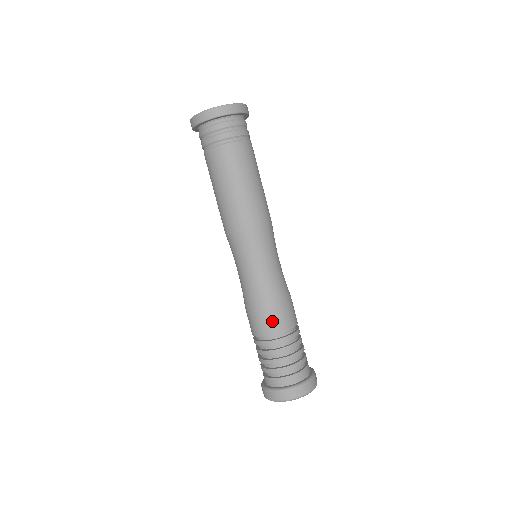
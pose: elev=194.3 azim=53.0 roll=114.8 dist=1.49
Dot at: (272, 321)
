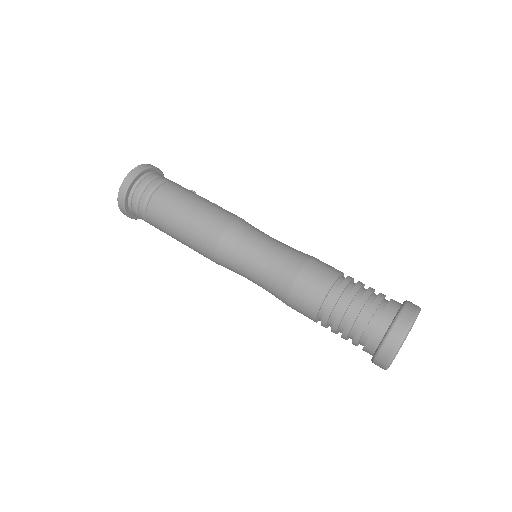
Dot at: (306, 297)
